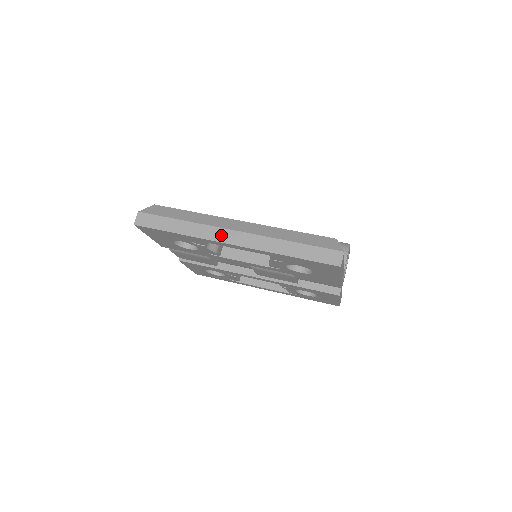
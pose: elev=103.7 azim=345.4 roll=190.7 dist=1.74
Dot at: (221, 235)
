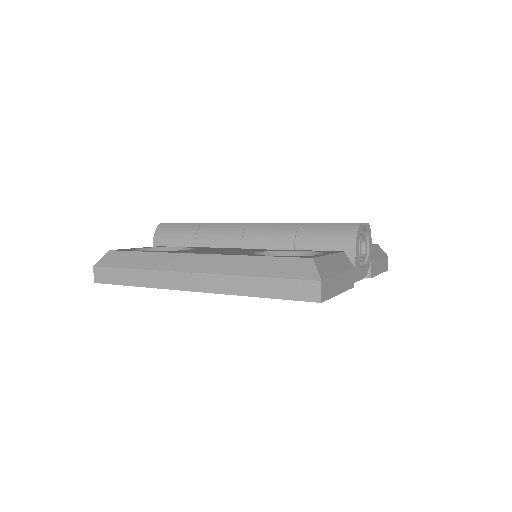
Dot at: (178, 281)
